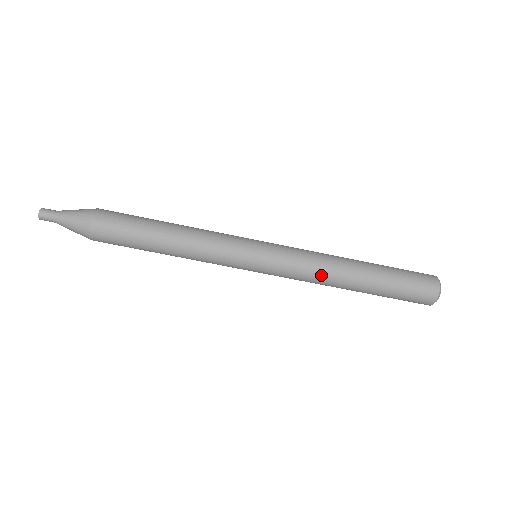
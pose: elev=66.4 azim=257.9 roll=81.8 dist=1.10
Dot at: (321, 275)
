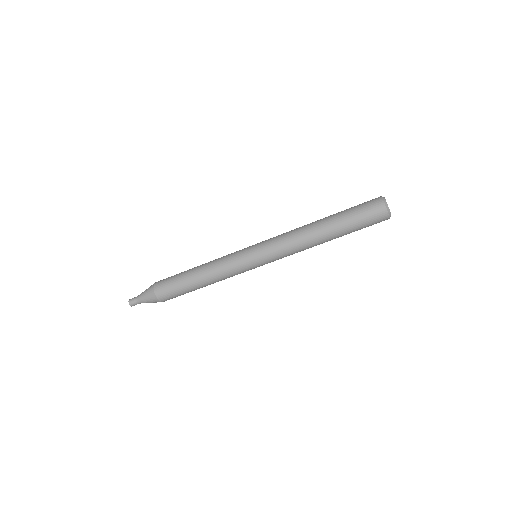
Dot at: (301, 248)
